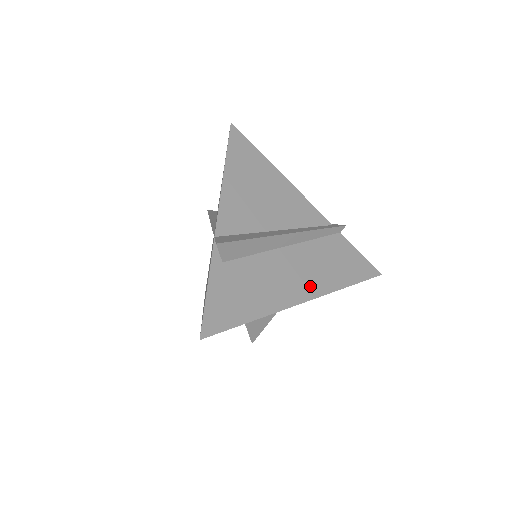
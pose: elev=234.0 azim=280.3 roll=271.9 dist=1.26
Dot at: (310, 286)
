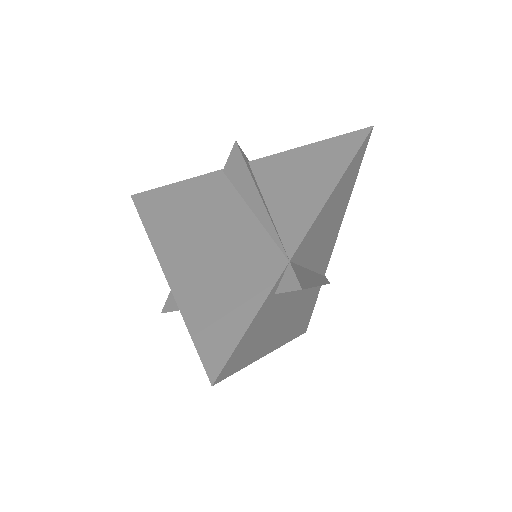
Dot at: (284, 335)
